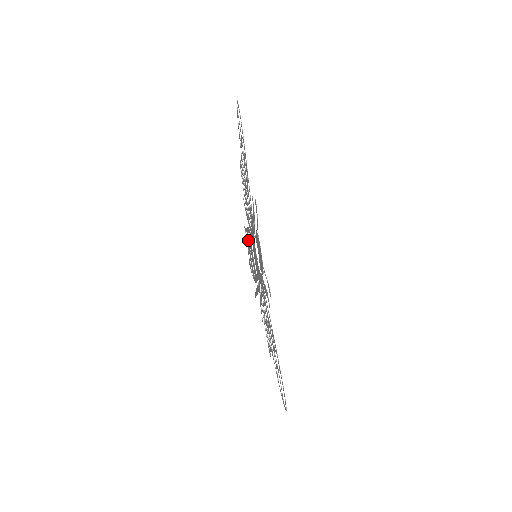
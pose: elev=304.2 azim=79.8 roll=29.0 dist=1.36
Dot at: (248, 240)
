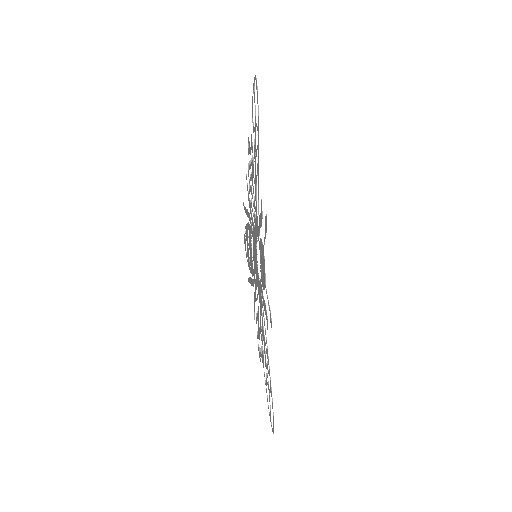
Dot at: (247, 223)
